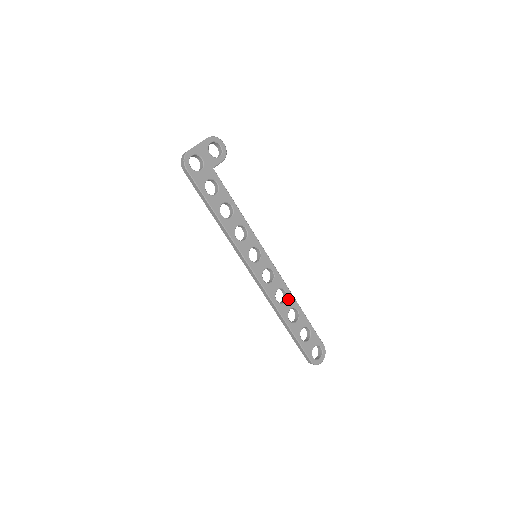
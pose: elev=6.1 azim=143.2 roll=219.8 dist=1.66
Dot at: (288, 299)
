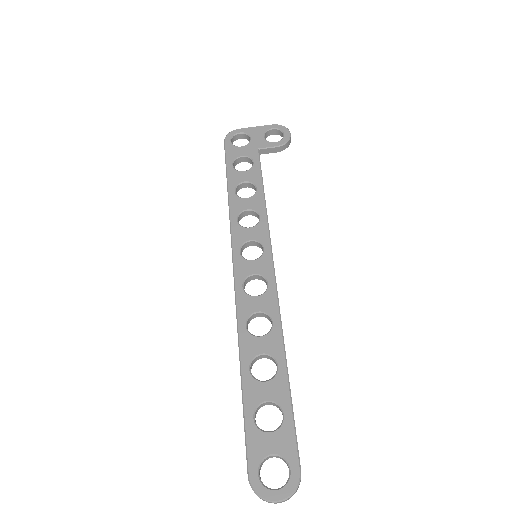
Dot at: (269, 336)
